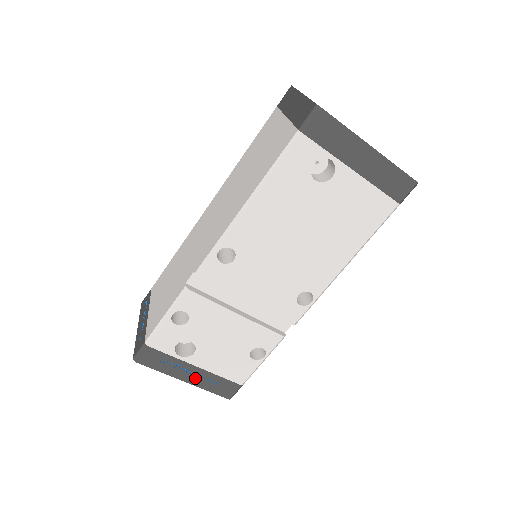
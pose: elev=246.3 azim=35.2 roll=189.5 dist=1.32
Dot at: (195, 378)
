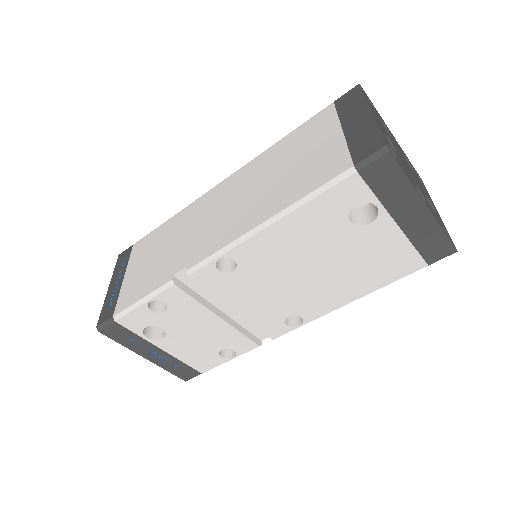
Dot at: (157, 358)
